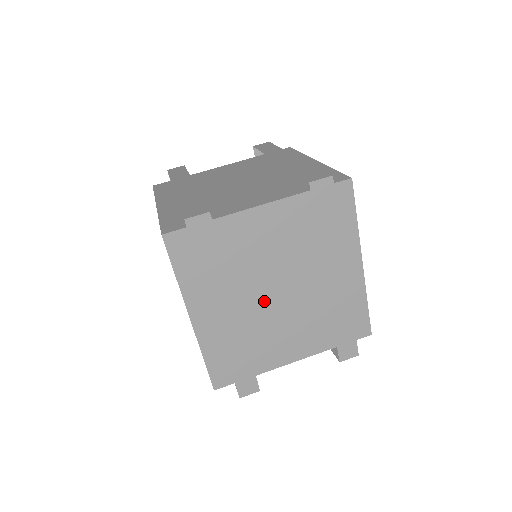
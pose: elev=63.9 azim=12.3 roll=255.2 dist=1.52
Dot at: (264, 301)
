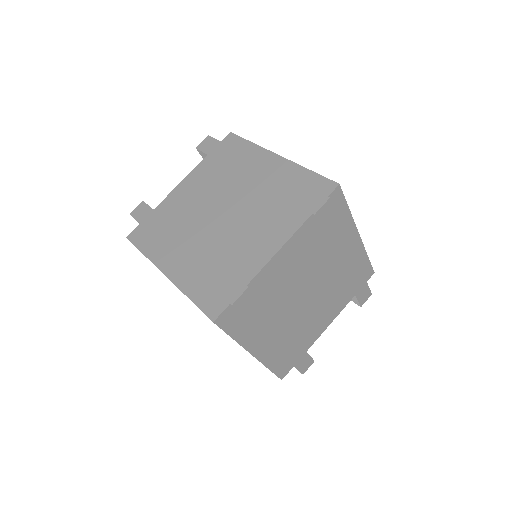
Dot at: (299, 307)
